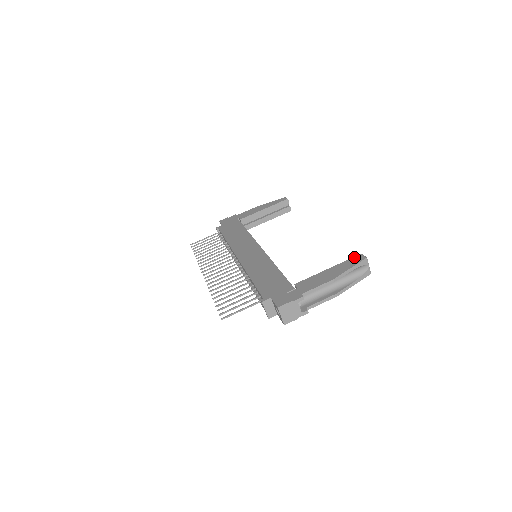
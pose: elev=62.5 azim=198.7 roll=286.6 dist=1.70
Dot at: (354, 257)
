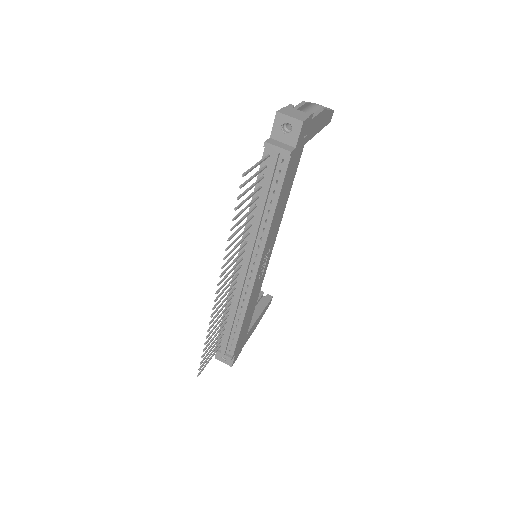
Dot at: occluded
